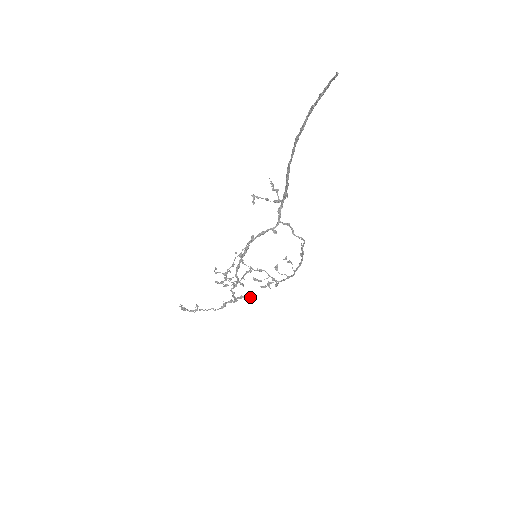
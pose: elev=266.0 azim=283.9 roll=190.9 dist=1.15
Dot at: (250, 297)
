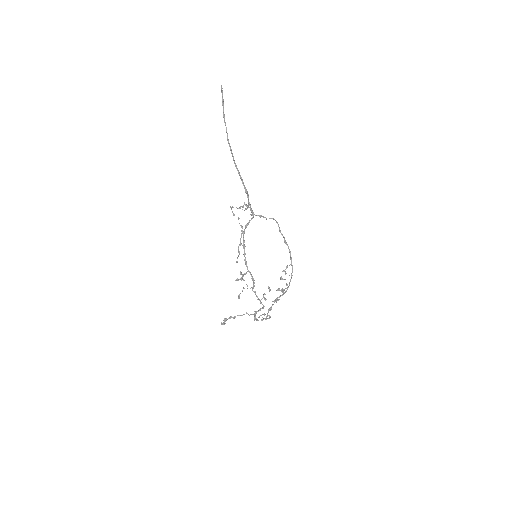
Dot at: (269, 290)
